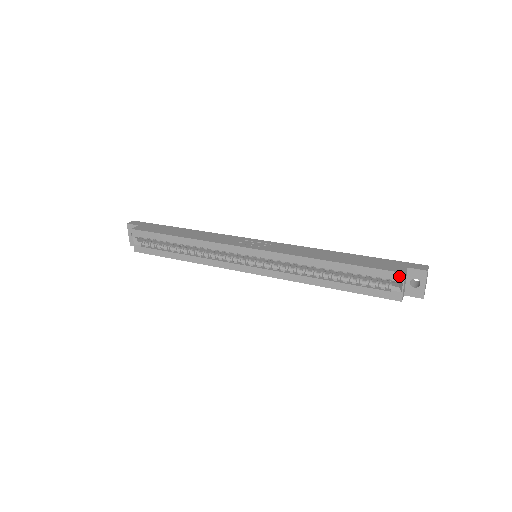
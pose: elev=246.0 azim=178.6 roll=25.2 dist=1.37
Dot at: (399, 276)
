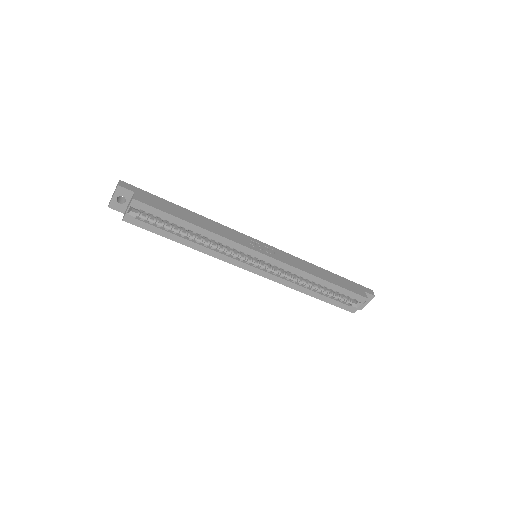
Dot at: (363, 299)
